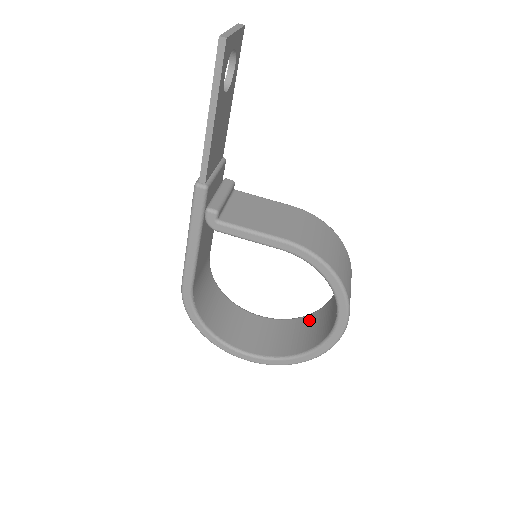
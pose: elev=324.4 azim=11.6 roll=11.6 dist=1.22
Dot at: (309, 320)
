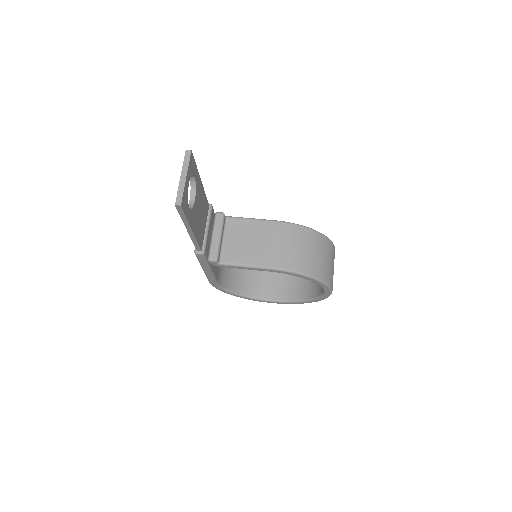
Dot at: occluded
